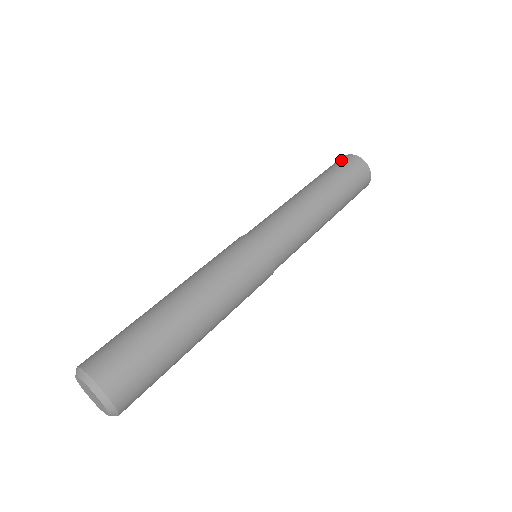
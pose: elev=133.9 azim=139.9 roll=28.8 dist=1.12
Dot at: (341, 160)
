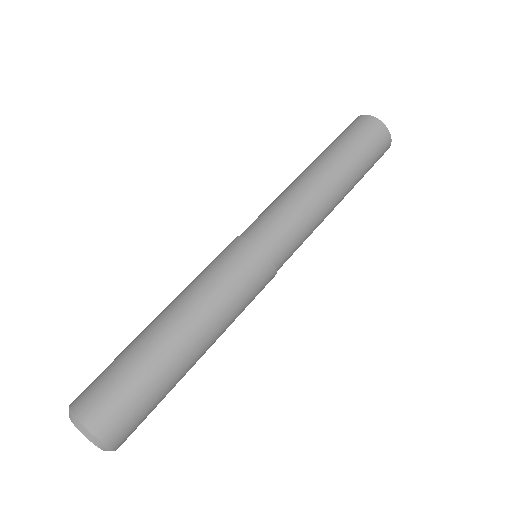
Dot at: (363, 125)
